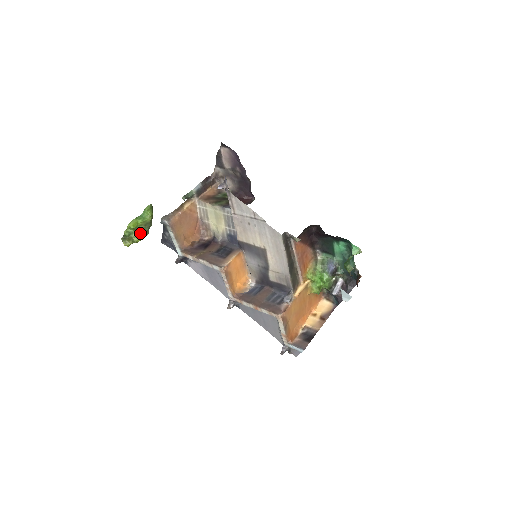
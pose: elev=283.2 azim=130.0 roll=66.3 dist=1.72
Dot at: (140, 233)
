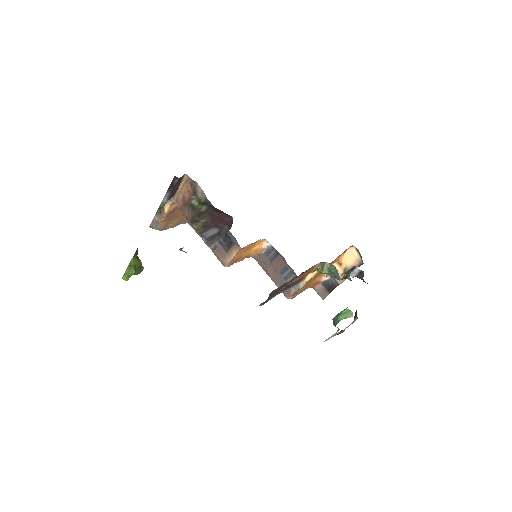
Dot at: (136, 274)
